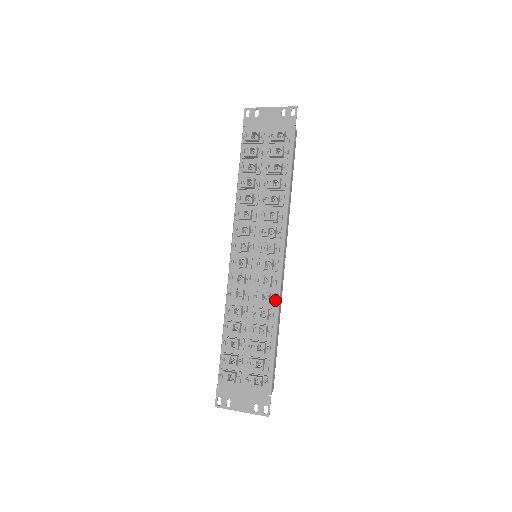
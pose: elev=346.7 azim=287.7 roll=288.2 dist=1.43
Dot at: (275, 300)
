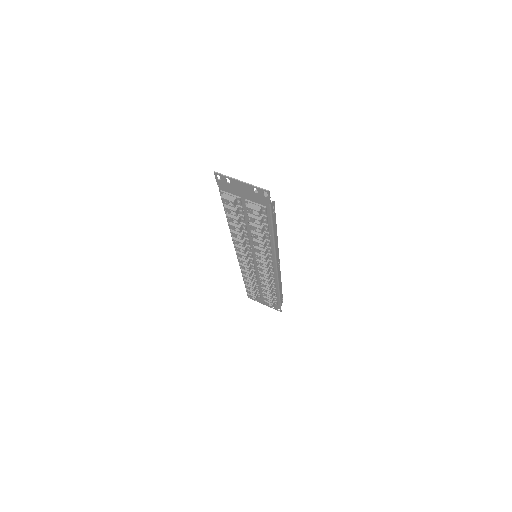
Dot at: (275, 281)
